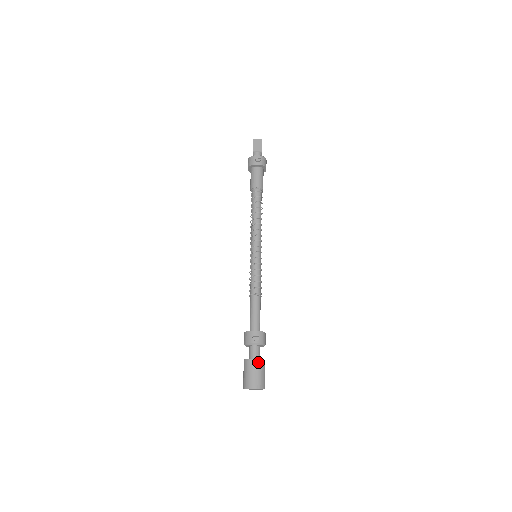
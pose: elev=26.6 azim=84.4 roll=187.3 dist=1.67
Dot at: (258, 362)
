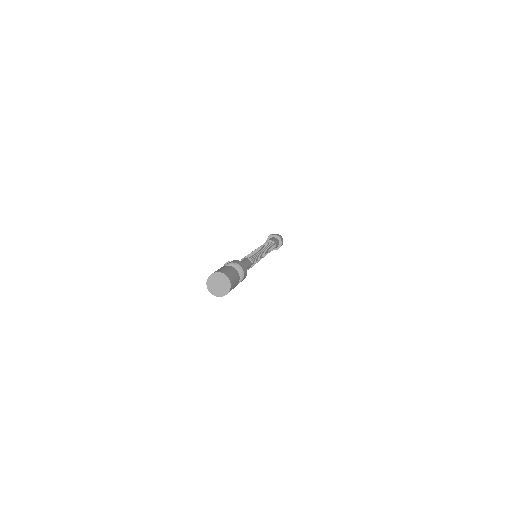
Dot at: (222, 267)
